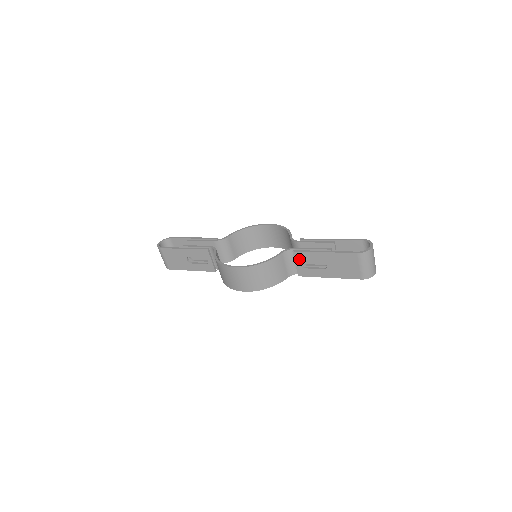
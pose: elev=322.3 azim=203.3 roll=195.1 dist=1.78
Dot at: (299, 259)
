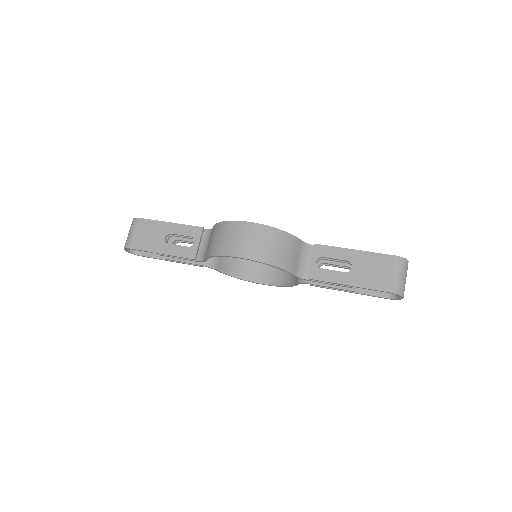
Dot at: (318, 255)
